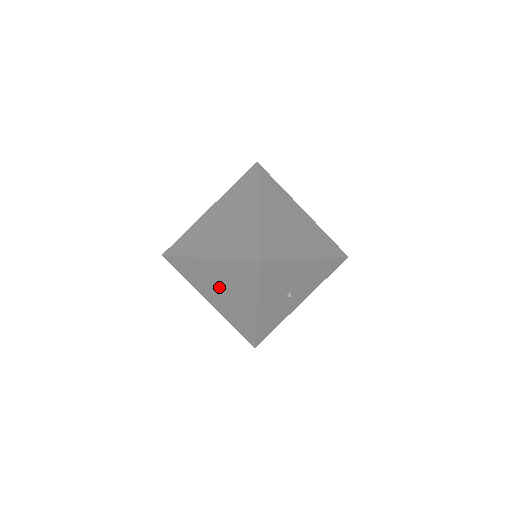
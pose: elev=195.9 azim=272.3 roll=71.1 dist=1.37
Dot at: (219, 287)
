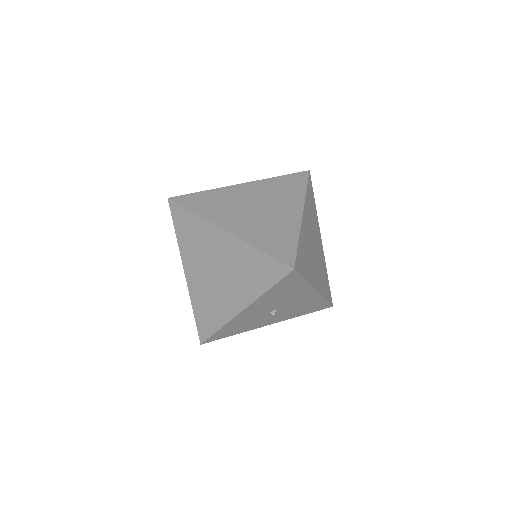
Dot at: (214, 266)
